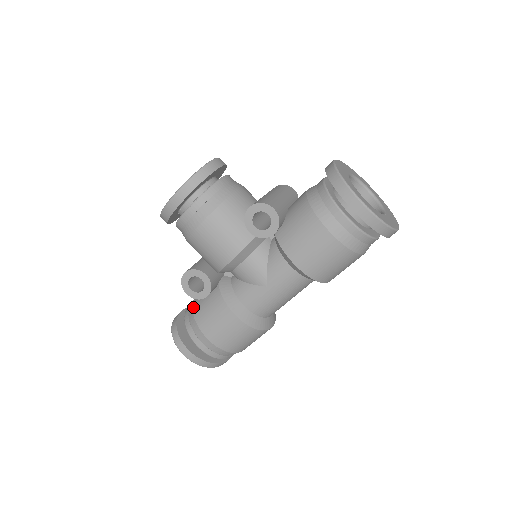
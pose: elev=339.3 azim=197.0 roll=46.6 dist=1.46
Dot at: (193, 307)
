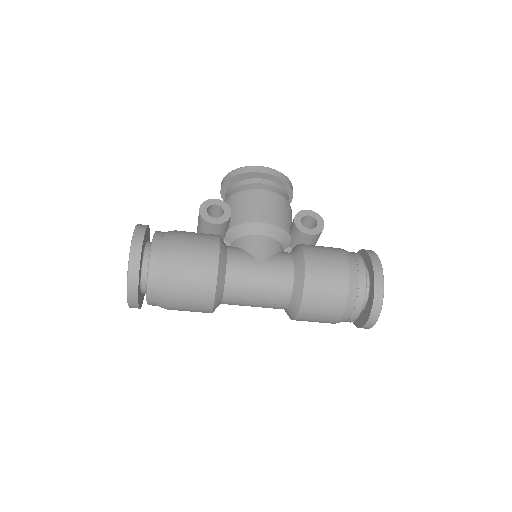
Dot at: occluded
